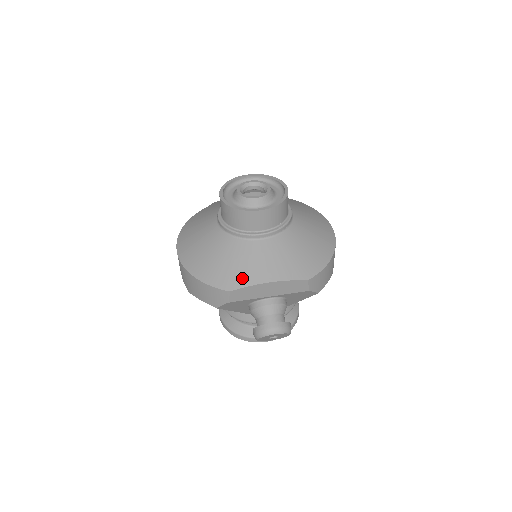
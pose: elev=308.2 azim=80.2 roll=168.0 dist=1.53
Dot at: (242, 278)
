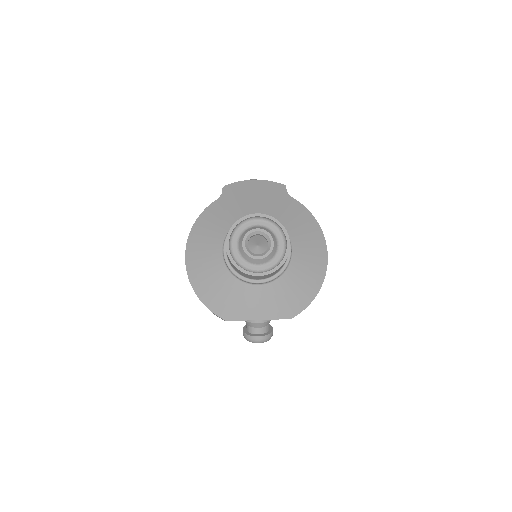
Dot at: (237, 313)
